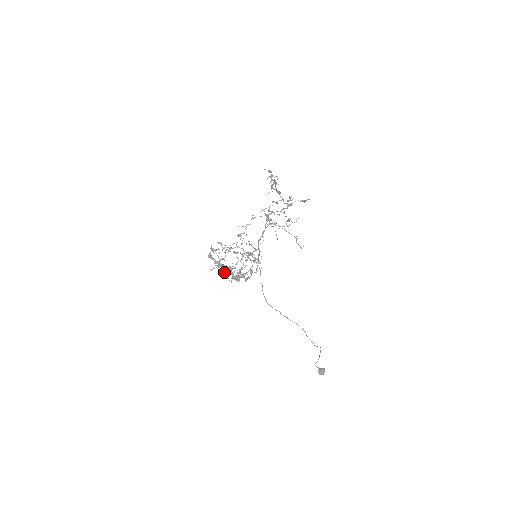
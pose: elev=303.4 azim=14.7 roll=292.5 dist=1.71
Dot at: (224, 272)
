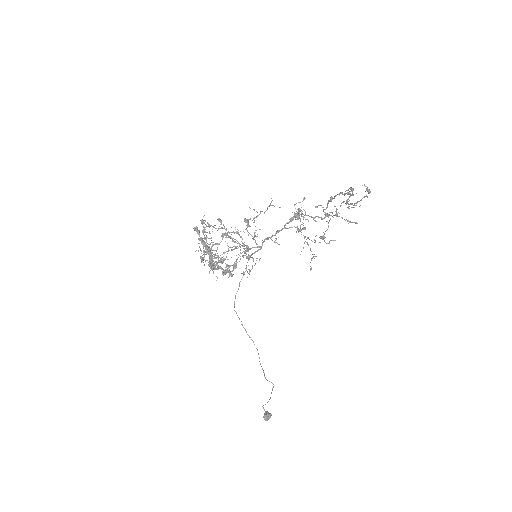
Dot at: (212, 263)
